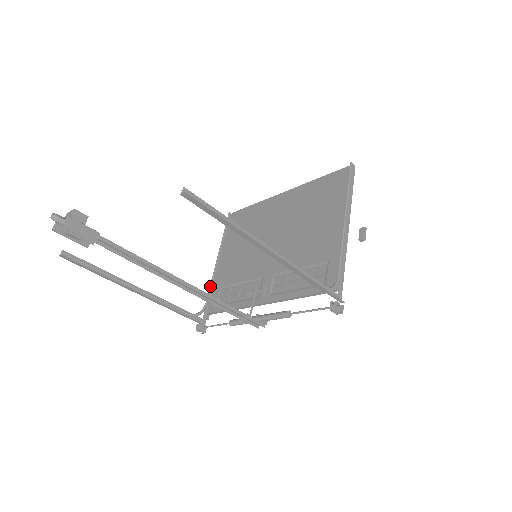
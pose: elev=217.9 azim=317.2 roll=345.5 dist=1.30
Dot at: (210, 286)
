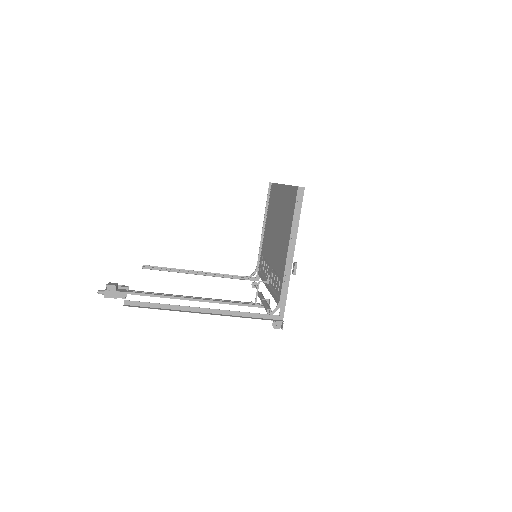
Dot at: (259, 252)
